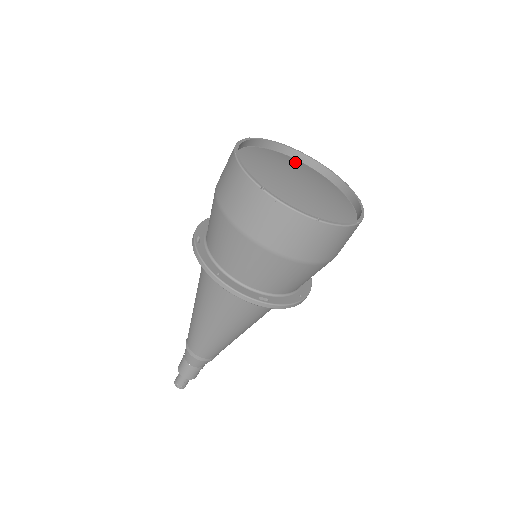
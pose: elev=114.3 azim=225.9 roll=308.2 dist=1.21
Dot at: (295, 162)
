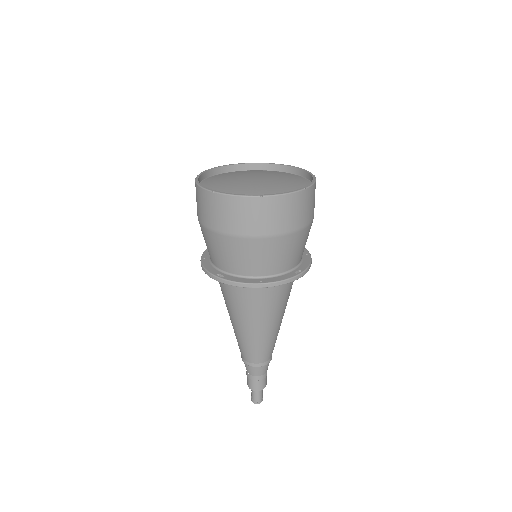
Dot at: (229, 174)
